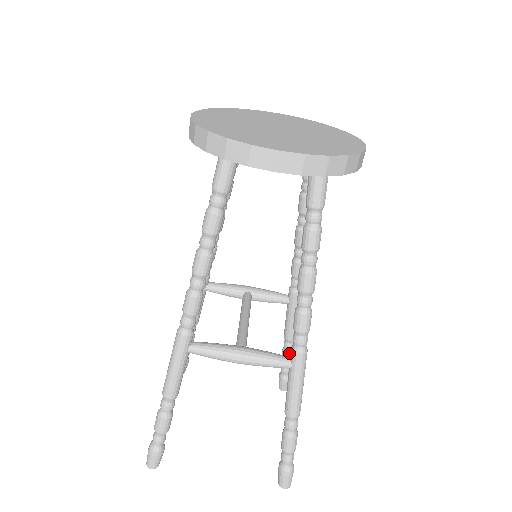
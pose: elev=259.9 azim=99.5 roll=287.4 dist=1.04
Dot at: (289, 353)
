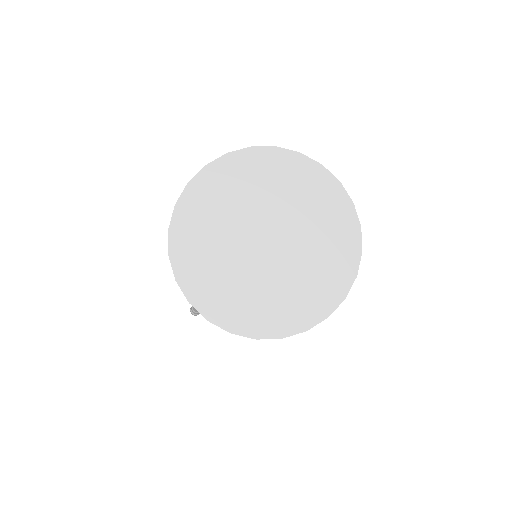
Dot at: occluded
